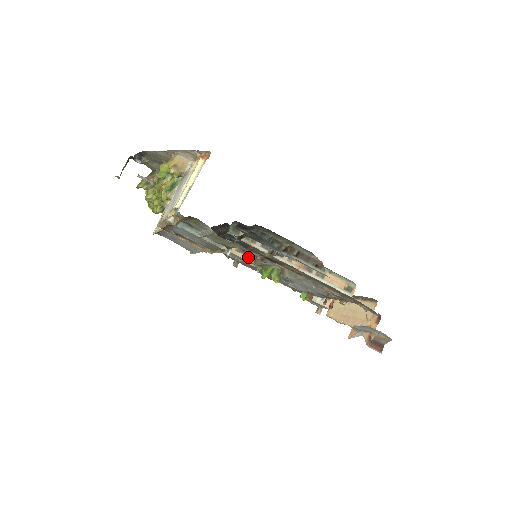
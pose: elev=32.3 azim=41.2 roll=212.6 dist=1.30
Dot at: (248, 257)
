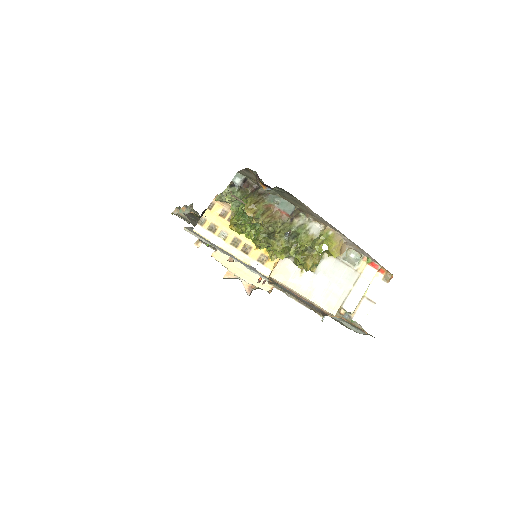
Dot at: occluded
